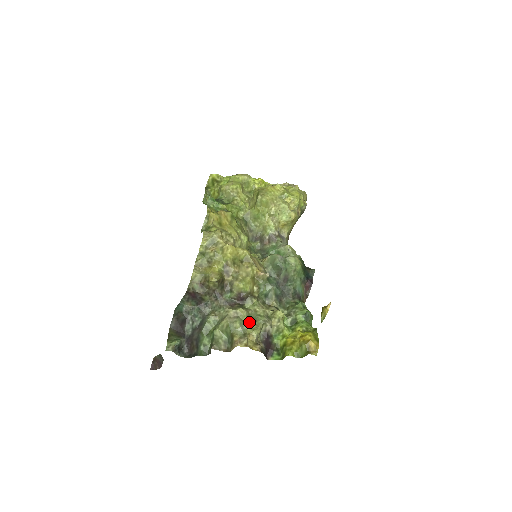
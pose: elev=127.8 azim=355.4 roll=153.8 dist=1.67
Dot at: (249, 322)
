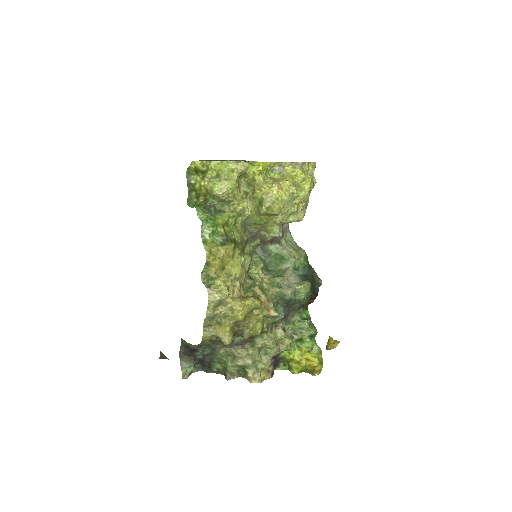
Dot at: (260, 357)
